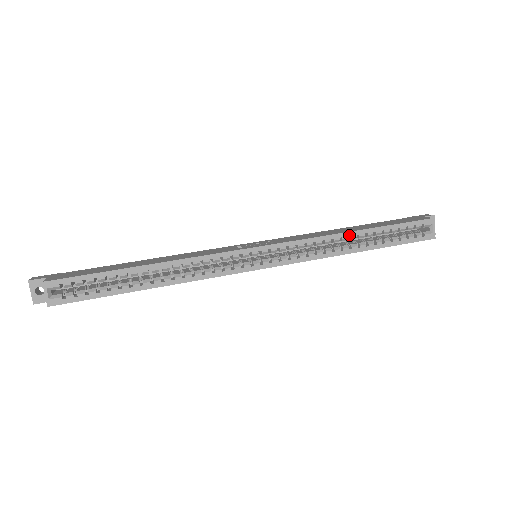
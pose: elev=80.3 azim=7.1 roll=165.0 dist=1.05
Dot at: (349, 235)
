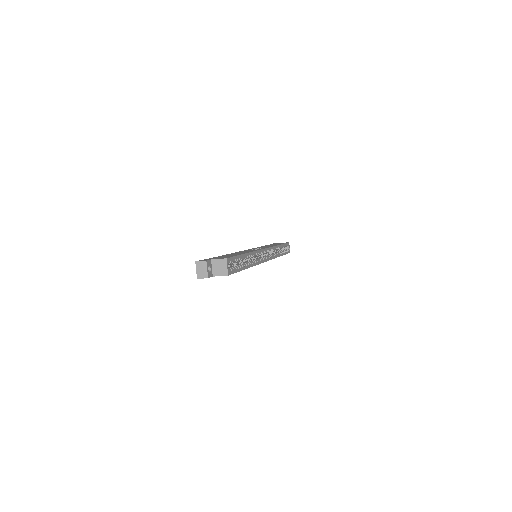
Dot at: (278, 247)
